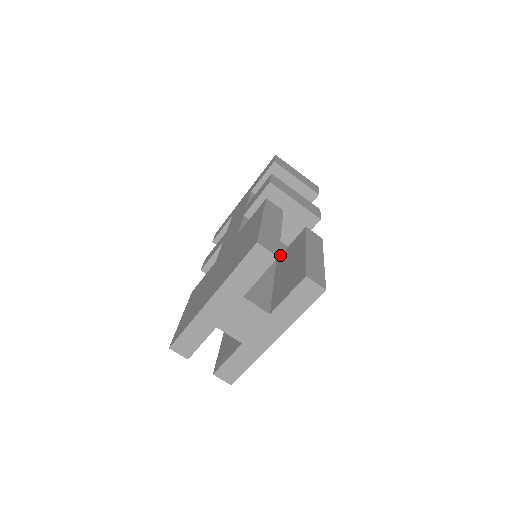
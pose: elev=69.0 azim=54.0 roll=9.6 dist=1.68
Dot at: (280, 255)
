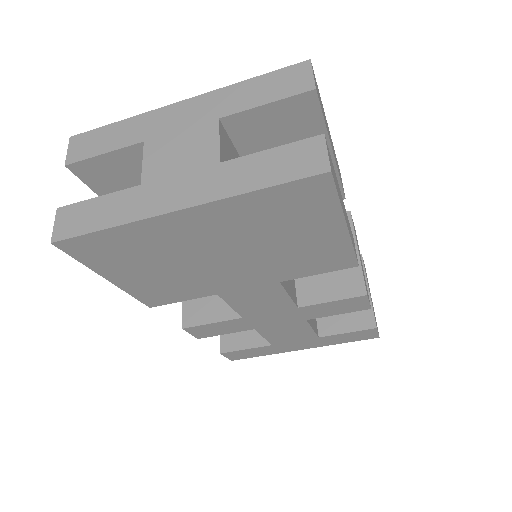
Dot at: occluded
